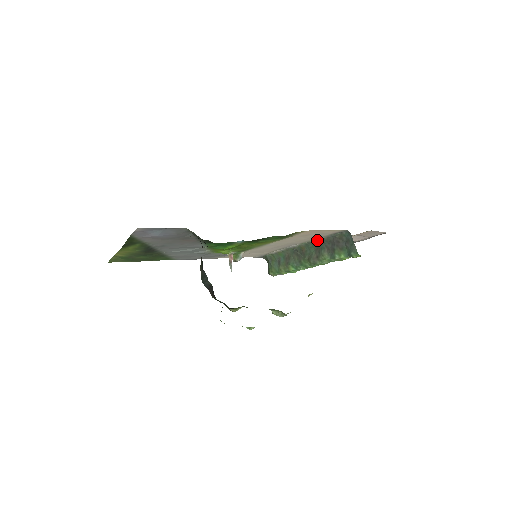
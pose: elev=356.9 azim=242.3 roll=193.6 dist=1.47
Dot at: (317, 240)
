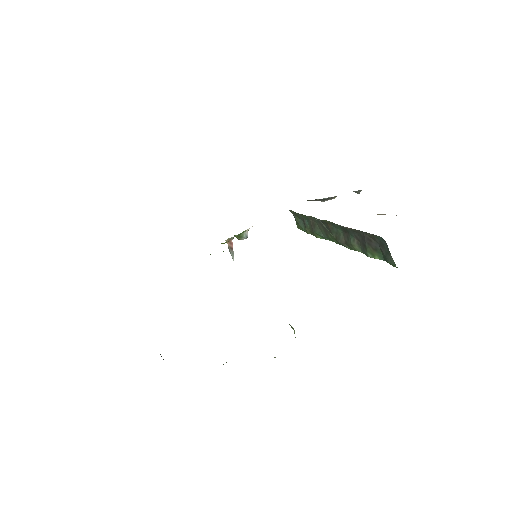
Dot at: (342, 226)
